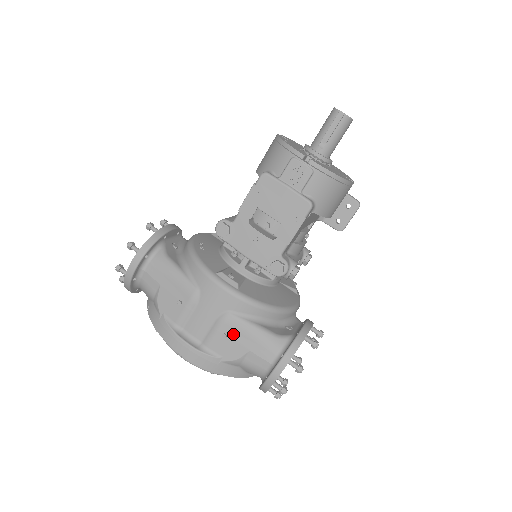
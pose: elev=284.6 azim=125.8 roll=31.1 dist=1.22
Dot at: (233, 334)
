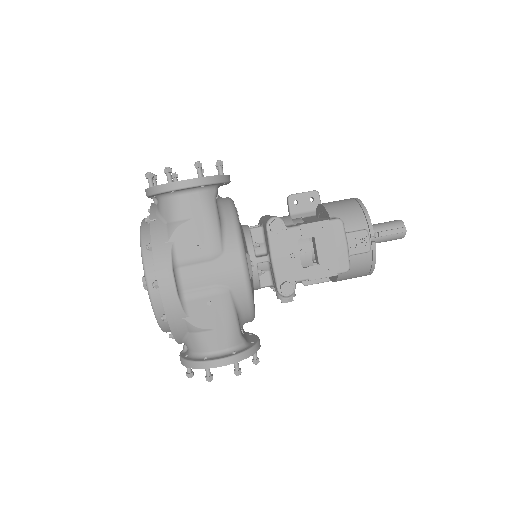
Dot at: (216, 307)
